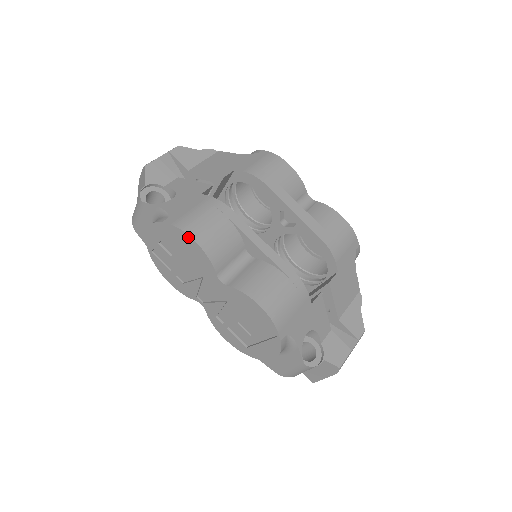
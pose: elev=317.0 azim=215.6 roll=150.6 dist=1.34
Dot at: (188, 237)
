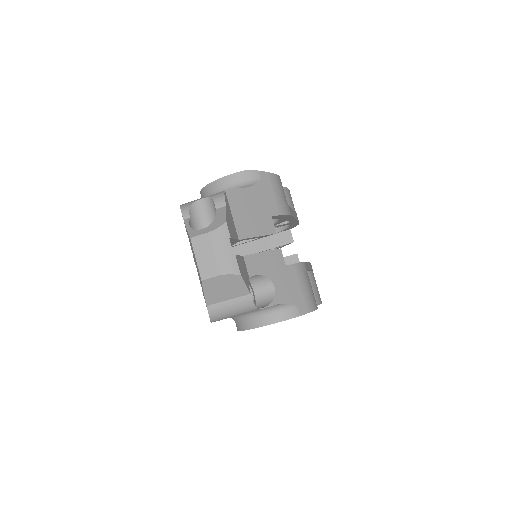
Dot at: occluded
